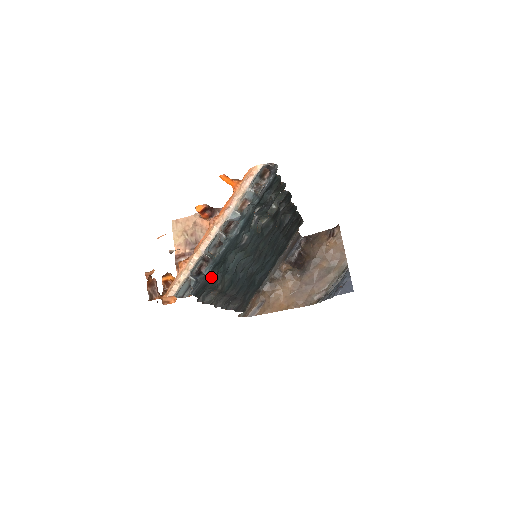
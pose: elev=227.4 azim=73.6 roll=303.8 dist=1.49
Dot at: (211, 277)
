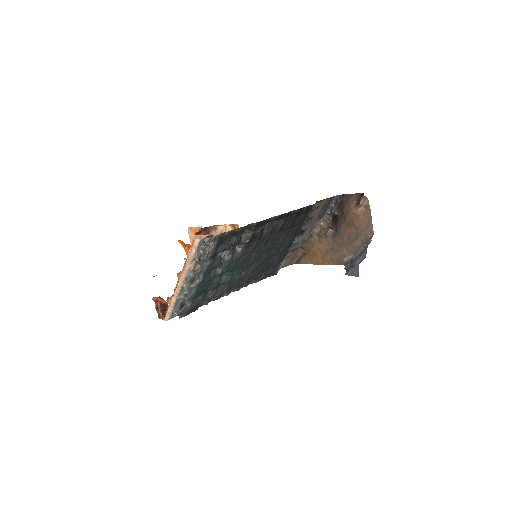
Dot at: (197, 301)
